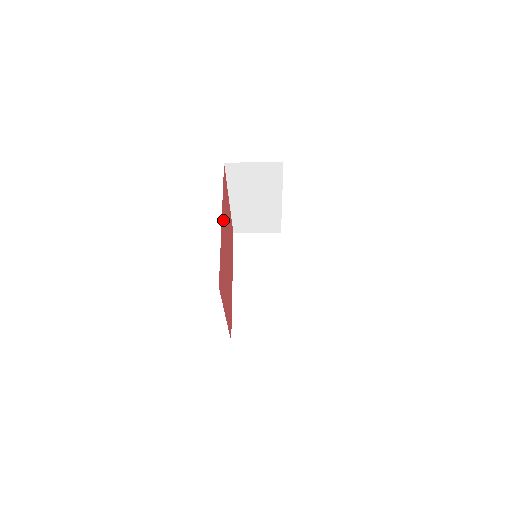
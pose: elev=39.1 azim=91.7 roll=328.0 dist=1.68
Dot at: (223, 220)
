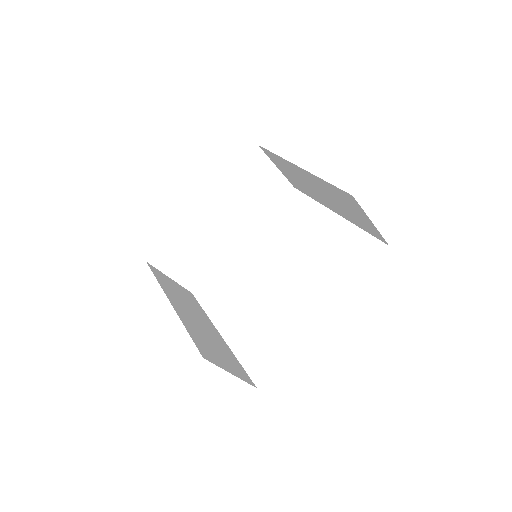
Dot at: occluded
